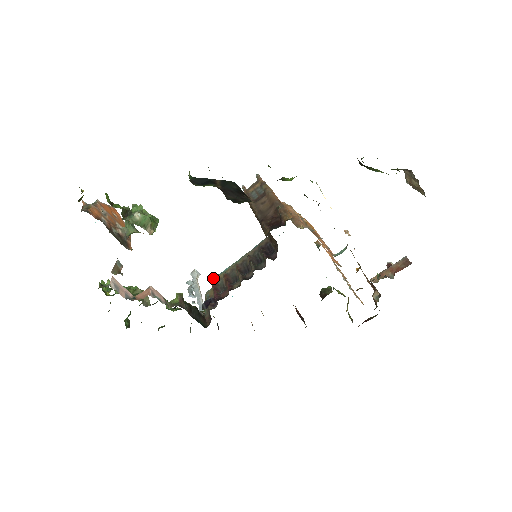
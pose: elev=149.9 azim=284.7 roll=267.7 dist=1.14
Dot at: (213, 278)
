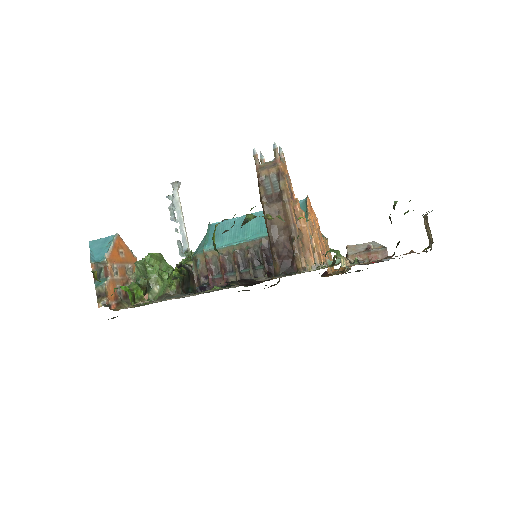
Dot at: (207, 250)
